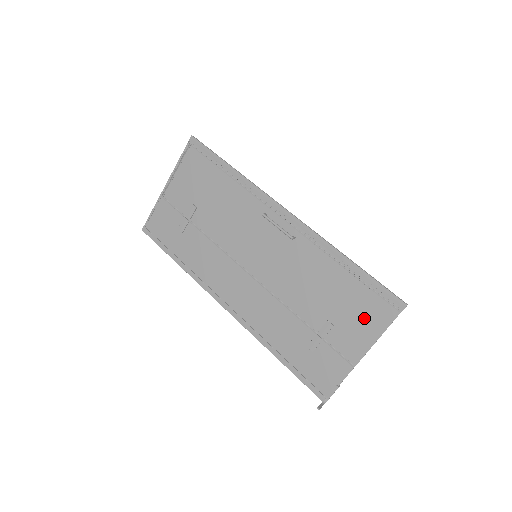
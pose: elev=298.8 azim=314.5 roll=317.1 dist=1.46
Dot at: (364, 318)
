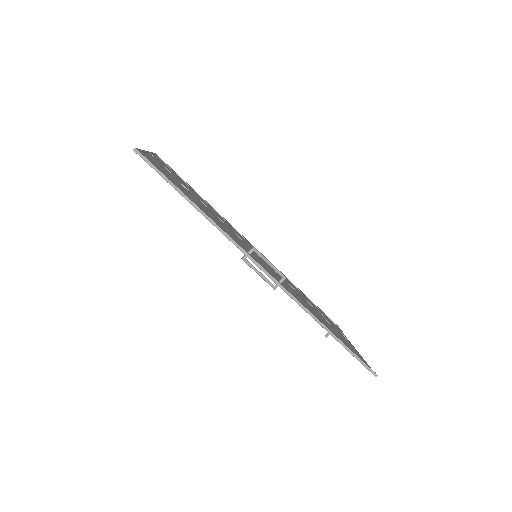
Dot at: occluded
